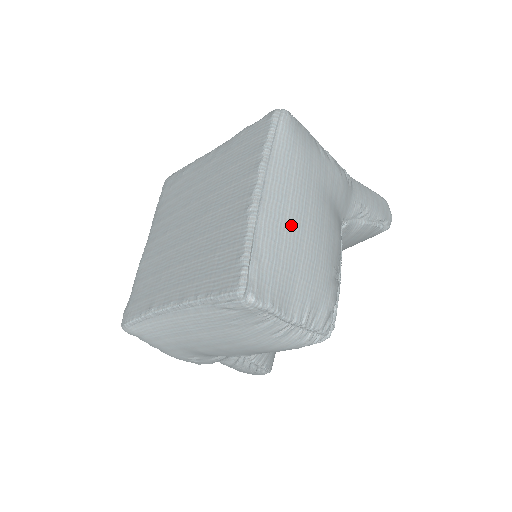
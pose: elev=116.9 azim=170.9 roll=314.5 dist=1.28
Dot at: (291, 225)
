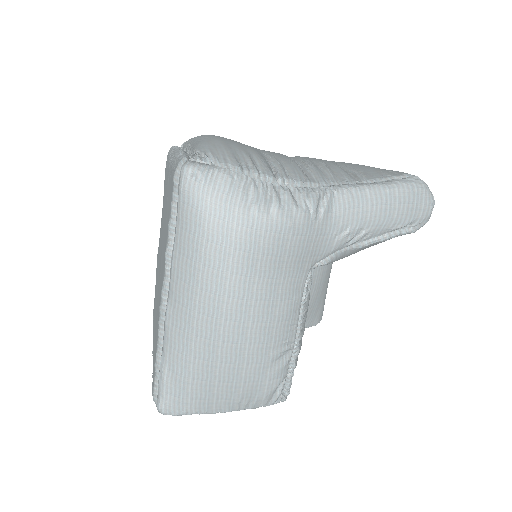
Dot at: (200, 333)
